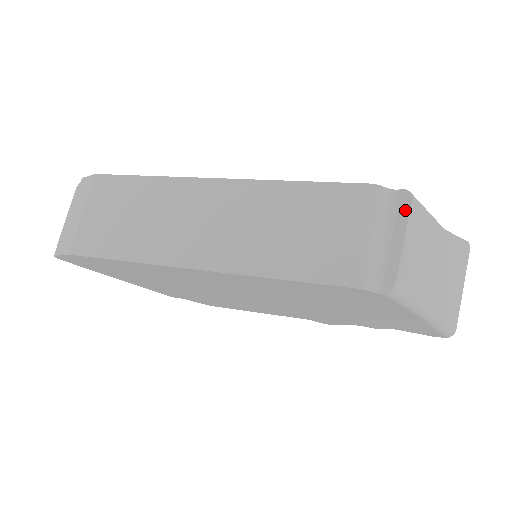
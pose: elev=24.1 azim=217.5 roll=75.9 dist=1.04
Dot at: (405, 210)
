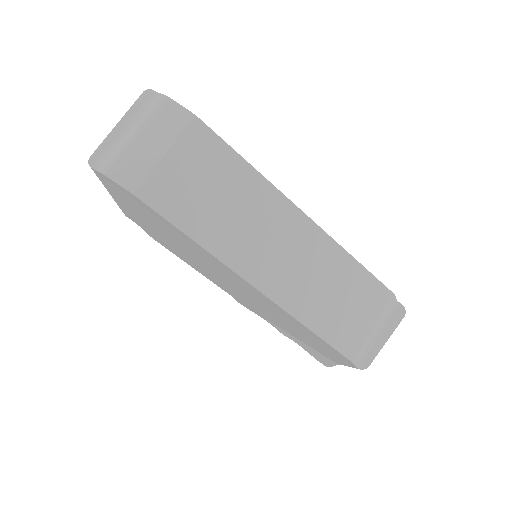
Dot at: (397, 321)
